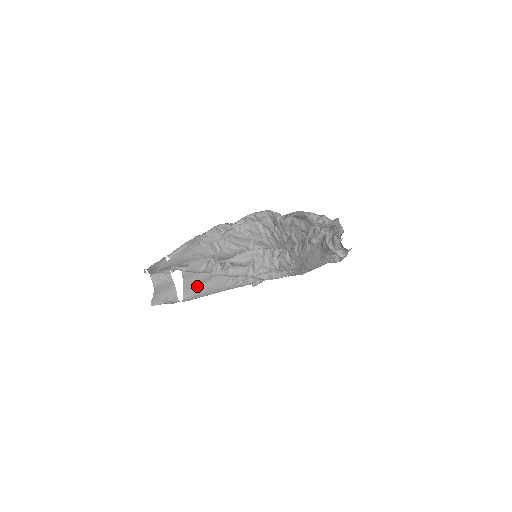
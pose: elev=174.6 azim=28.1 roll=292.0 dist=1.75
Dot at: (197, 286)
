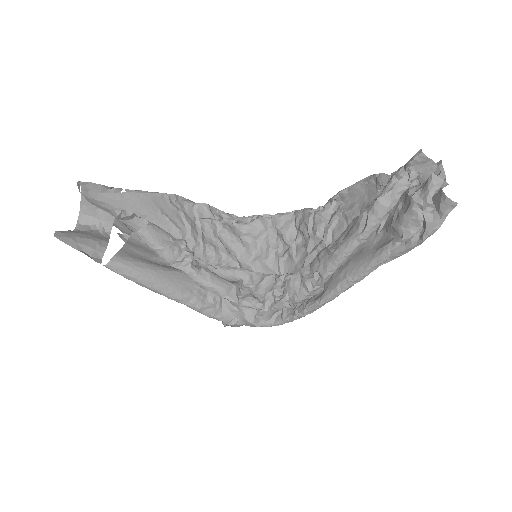
Dot at: (143, 260)
